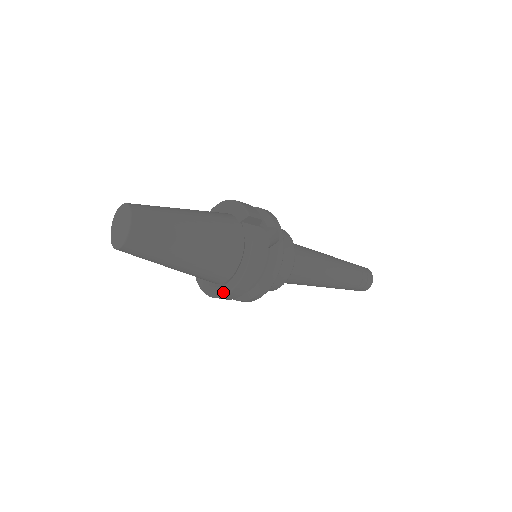
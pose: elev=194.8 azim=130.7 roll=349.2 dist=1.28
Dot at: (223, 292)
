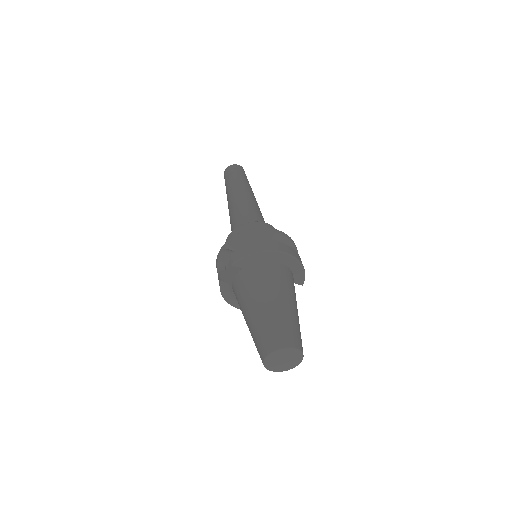
Dot at: occluded
